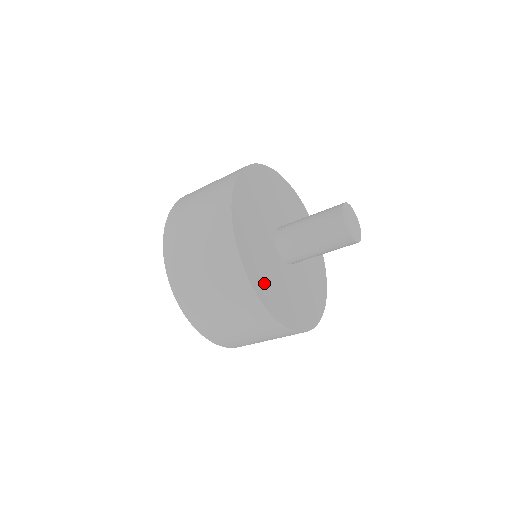
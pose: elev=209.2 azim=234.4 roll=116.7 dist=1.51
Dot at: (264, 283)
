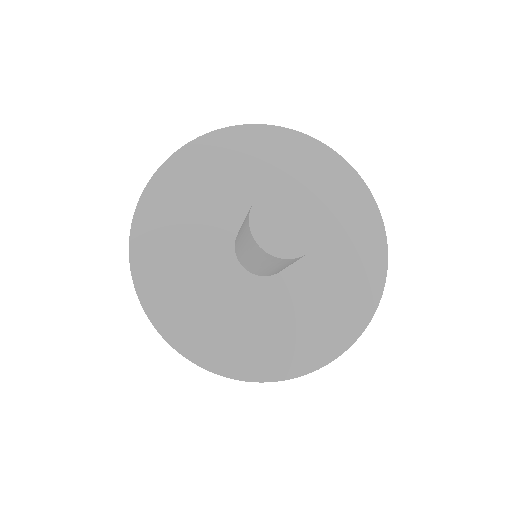
Dot at: (203, 333)
